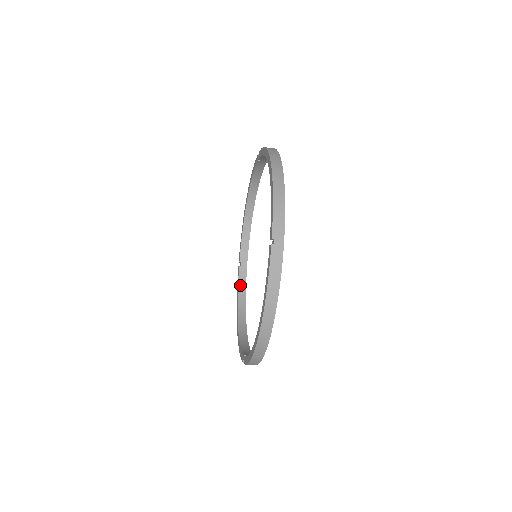
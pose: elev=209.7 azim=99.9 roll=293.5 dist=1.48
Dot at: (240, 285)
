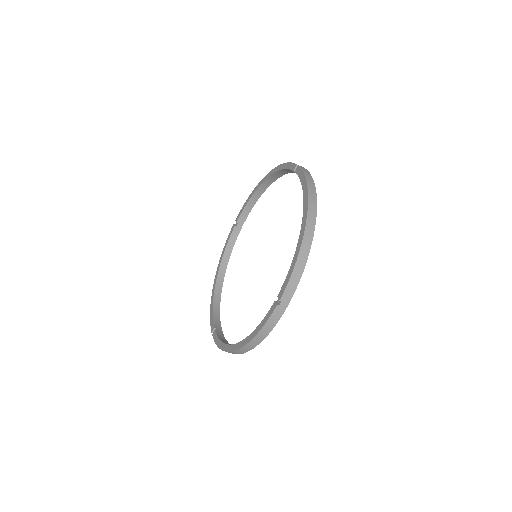
Dot at: (229, 243)
